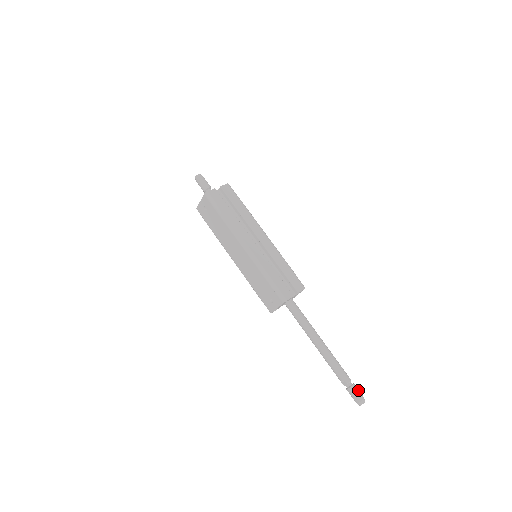
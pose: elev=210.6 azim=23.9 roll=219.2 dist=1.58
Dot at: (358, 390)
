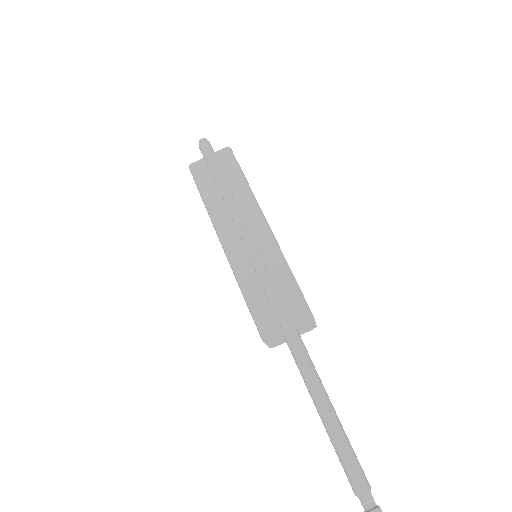
Dot at: out of frame
